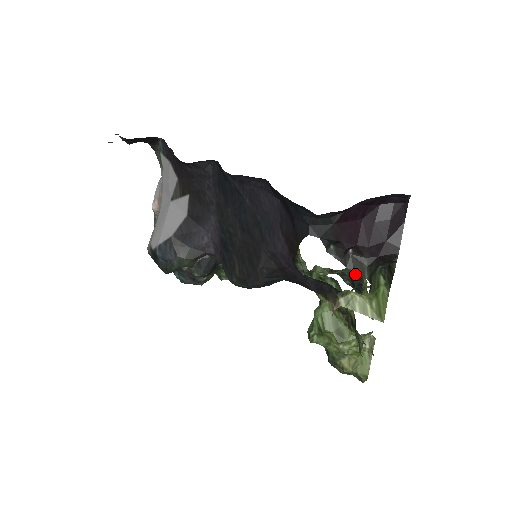
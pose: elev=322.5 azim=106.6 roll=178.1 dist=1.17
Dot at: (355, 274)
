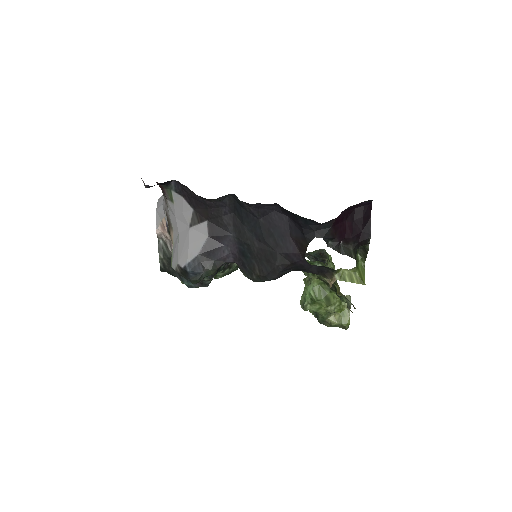
Dot at: (319, 253)
